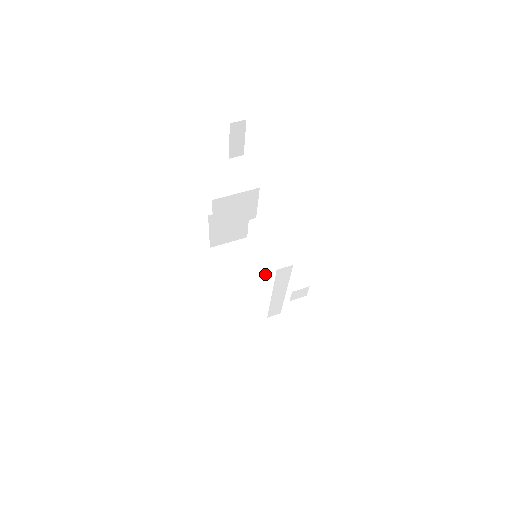
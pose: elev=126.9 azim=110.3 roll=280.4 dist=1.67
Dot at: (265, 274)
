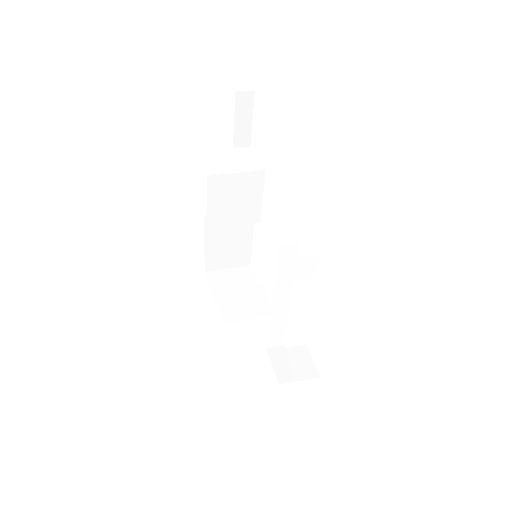
Dot at: (268, 298)
